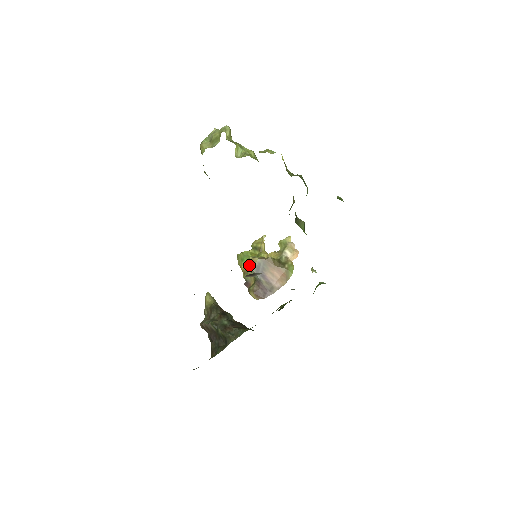
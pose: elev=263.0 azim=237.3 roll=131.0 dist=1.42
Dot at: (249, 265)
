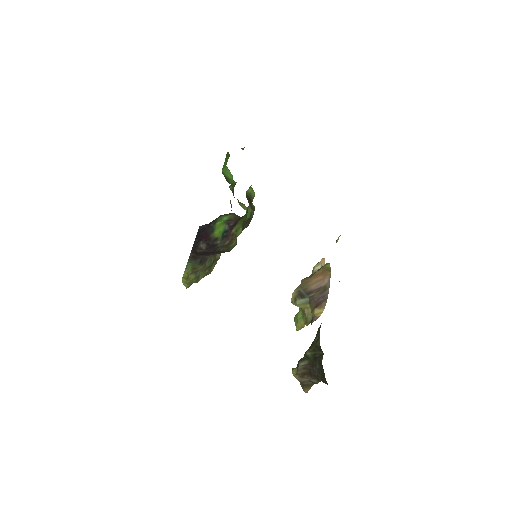
Dot at: (294, 304)
